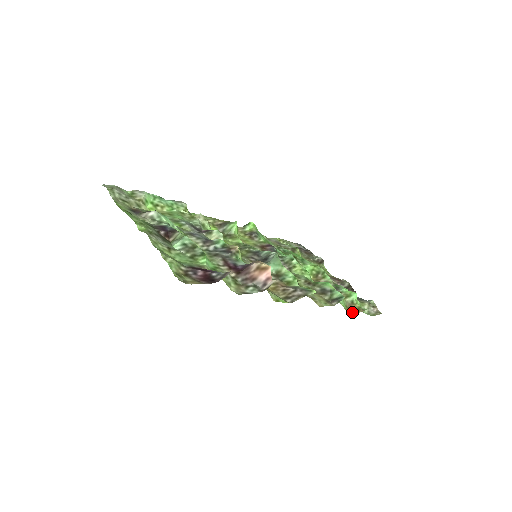
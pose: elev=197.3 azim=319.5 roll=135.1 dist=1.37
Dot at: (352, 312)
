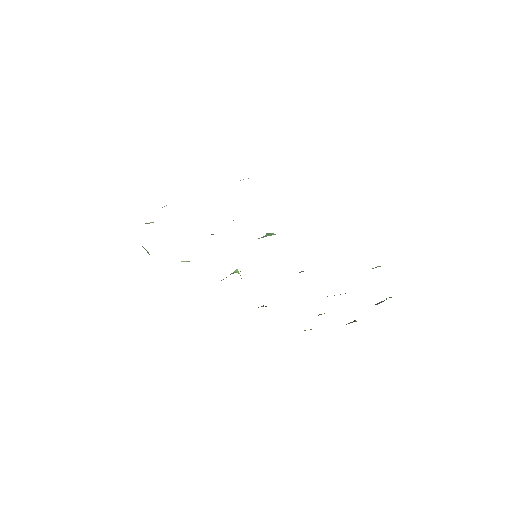
Dot at: occluded
